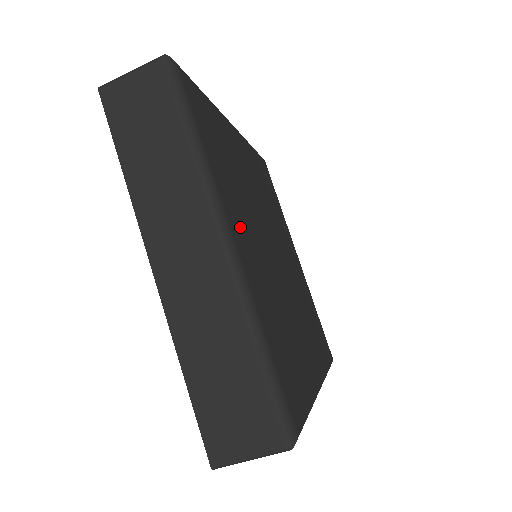
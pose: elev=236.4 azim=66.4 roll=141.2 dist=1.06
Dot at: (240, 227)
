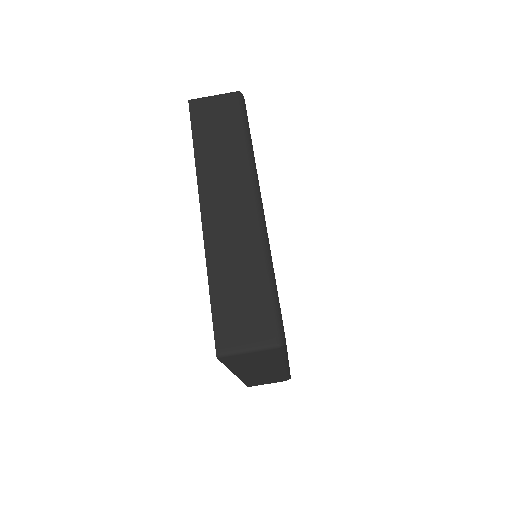
Dot at: occluded
